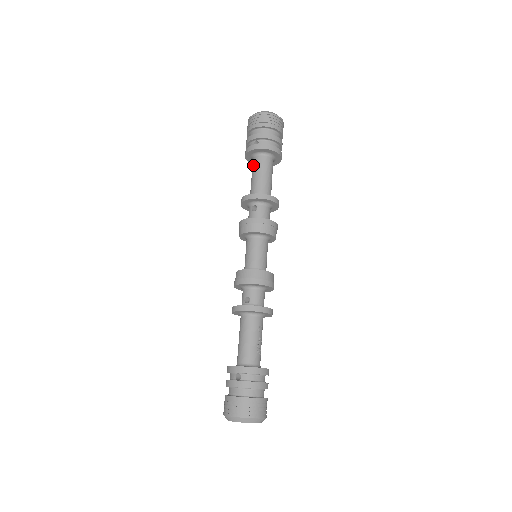
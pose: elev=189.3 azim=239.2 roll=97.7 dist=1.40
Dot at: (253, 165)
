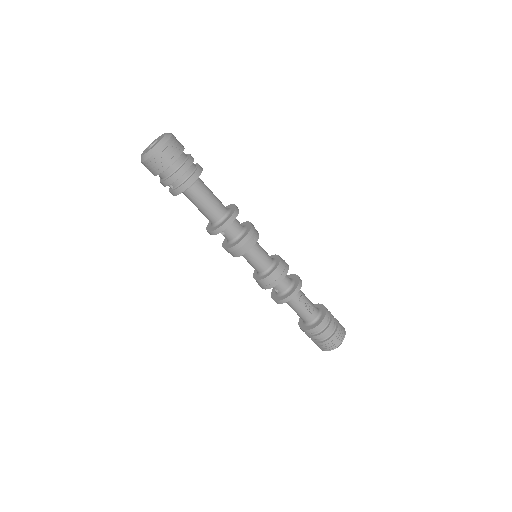
Dot at: occluded
